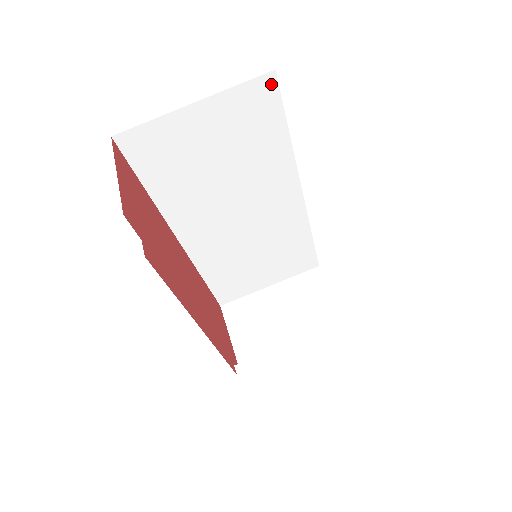
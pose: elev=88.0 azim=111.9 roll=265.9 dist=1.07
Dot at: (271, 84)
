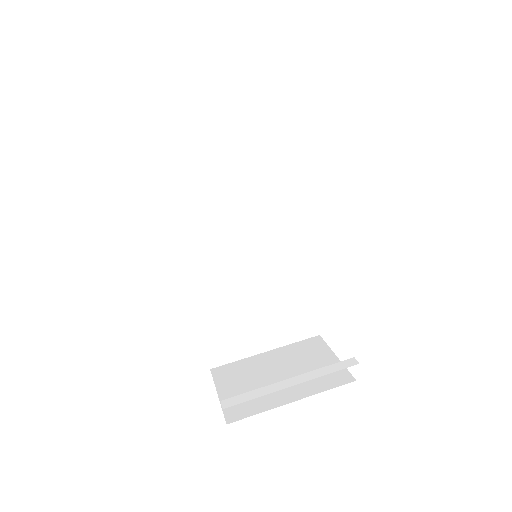
Dot at: (278, 100)
